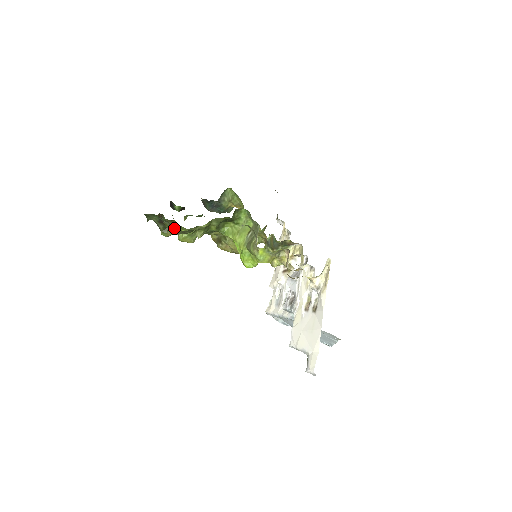
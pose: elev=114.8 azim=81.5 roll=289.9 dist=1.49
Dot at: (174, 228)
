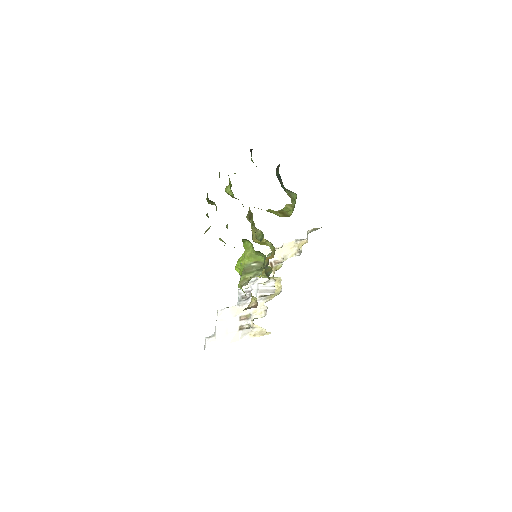
Dot at: occluded
